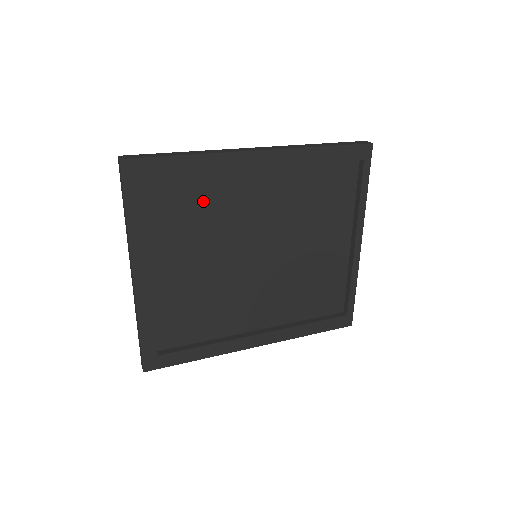
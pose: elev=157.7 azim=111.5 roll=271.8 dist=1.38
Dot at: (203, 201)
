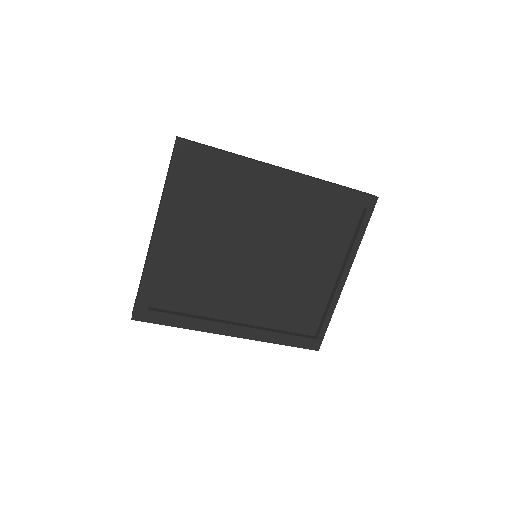
Dot at: (229, 194)
